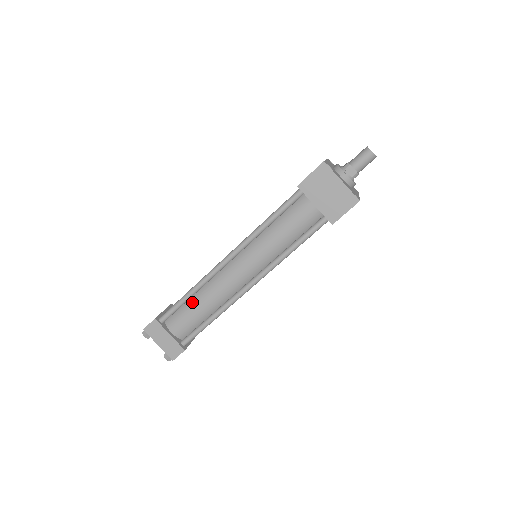
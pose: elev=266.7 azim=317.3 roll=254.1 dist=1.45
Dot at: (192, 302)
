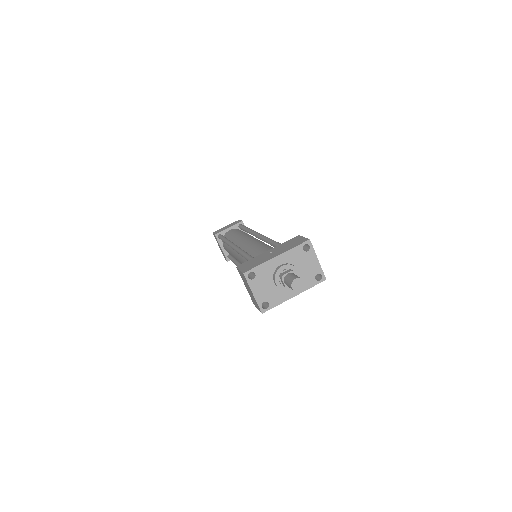
Dot at: occluded
